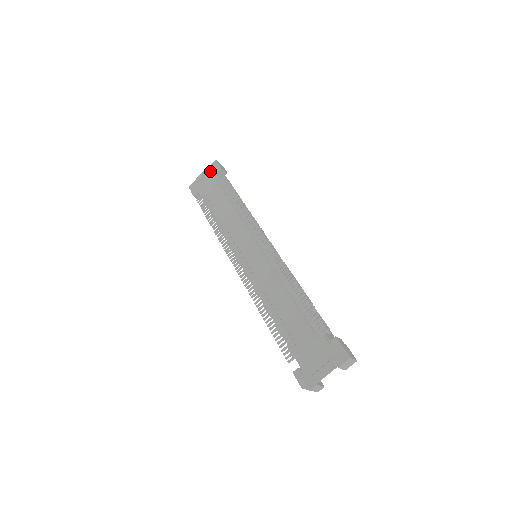
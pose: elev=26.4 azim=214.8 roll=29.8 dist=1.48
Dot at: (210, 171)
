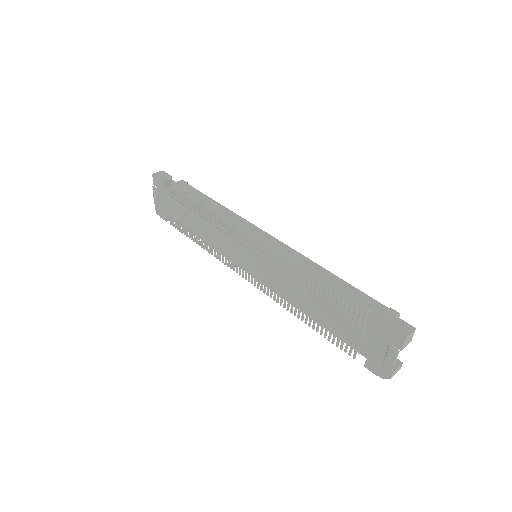
Dot at: (157, 189)
